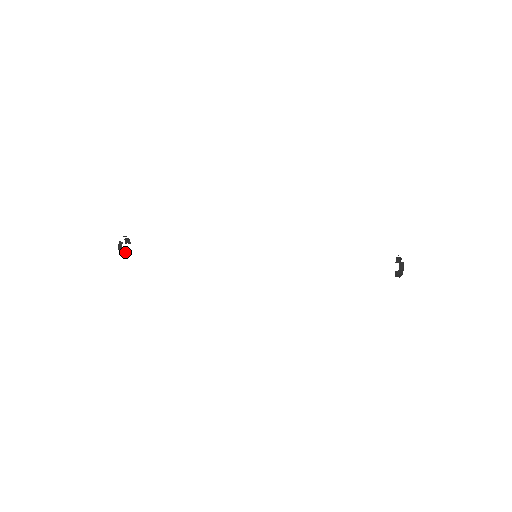
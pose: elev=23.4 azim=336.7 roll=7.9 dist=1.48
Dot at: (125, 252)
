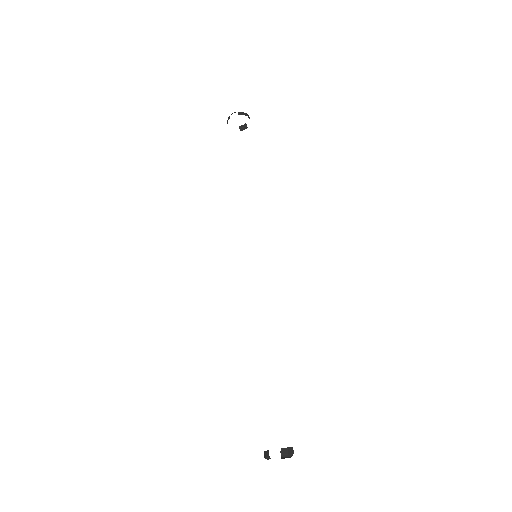
Dot at: (245, 125)
